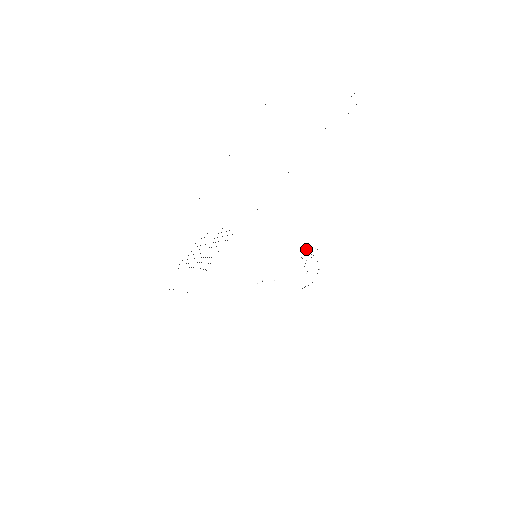
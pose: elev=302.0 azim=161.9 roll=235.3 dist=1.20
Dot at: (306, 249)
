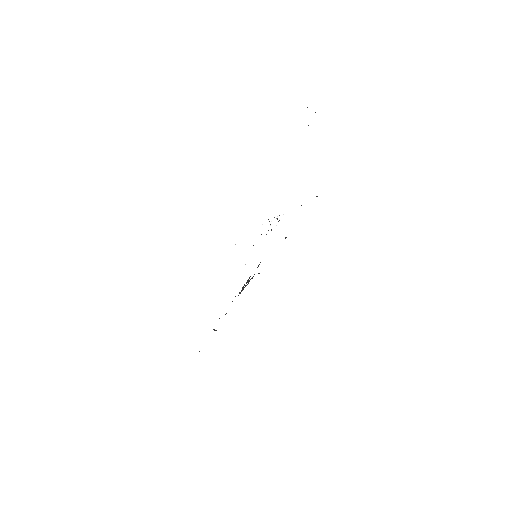
Dot at: occluded
